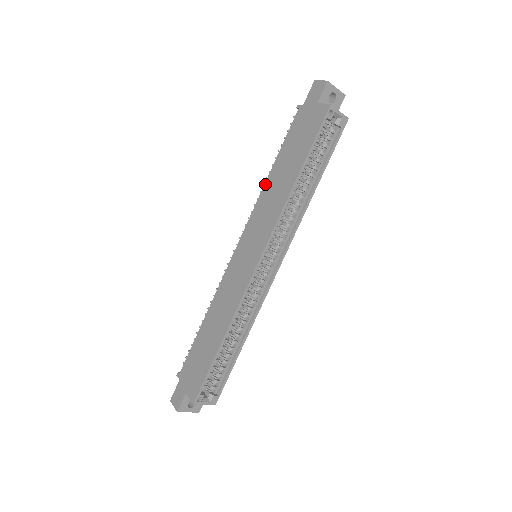
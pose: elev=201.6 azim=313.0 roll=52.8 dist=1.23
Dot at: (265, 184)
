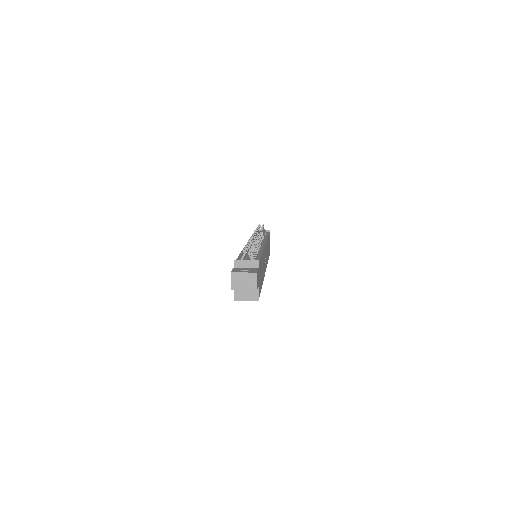
Dot at: occluded
